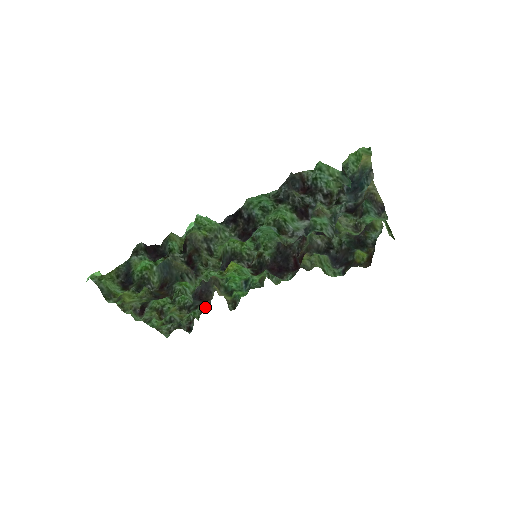
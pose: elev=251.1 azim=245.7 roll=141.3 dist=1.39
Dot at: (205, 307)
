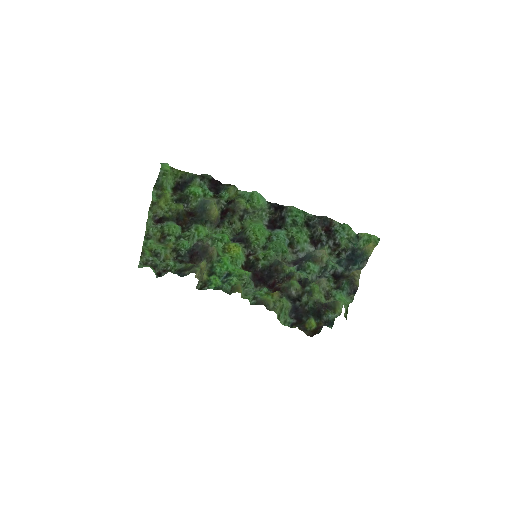
Dot at: (181, 273)
